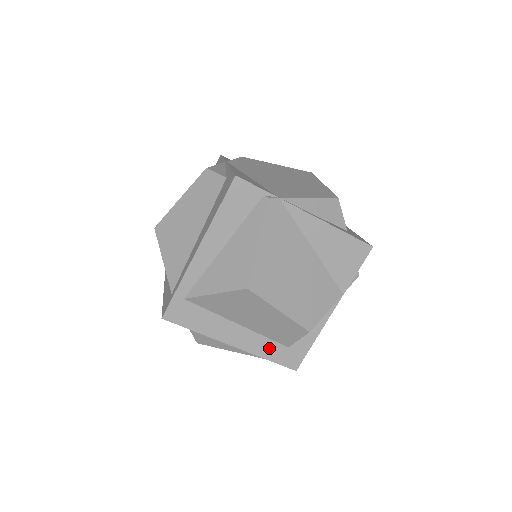
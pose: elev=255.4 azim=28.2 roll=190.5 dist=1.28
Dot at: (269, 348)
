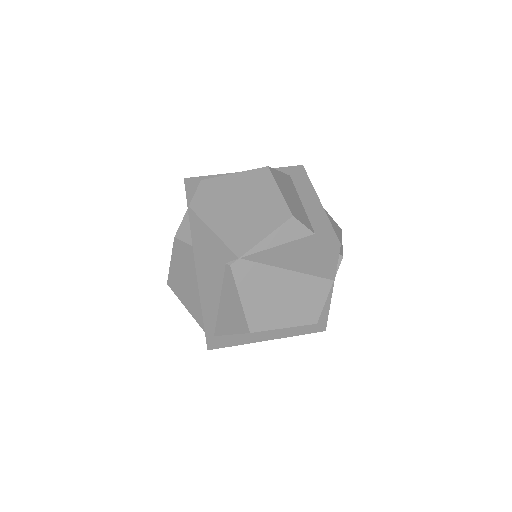
Dot at: (296, 330)
